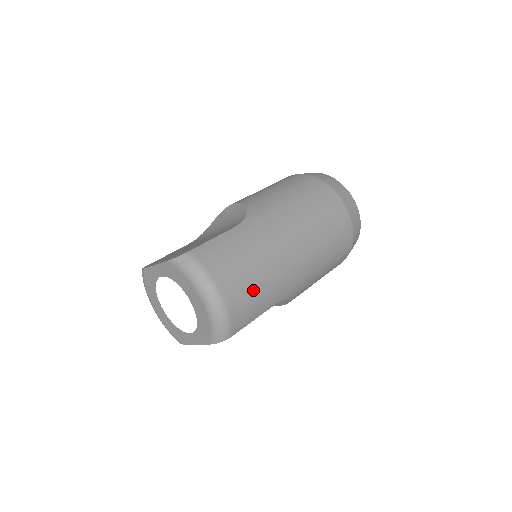
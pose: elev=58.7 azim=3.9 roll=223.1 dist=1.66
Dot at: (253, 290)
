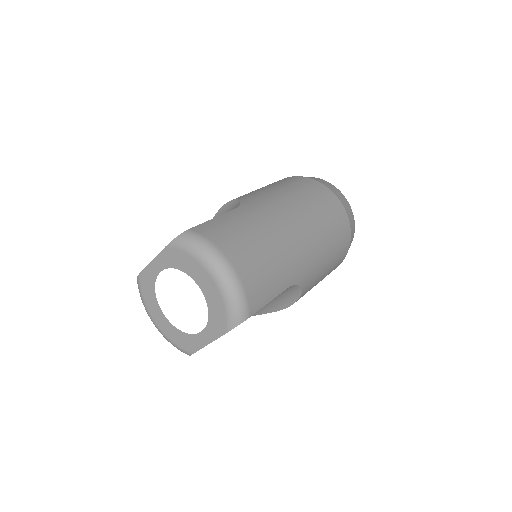
Dot at: (264, 264)
